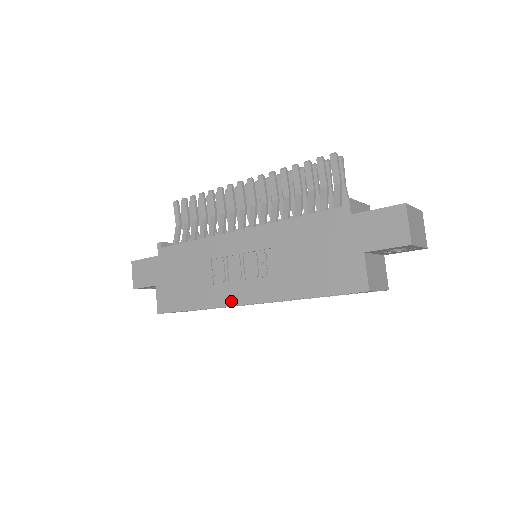
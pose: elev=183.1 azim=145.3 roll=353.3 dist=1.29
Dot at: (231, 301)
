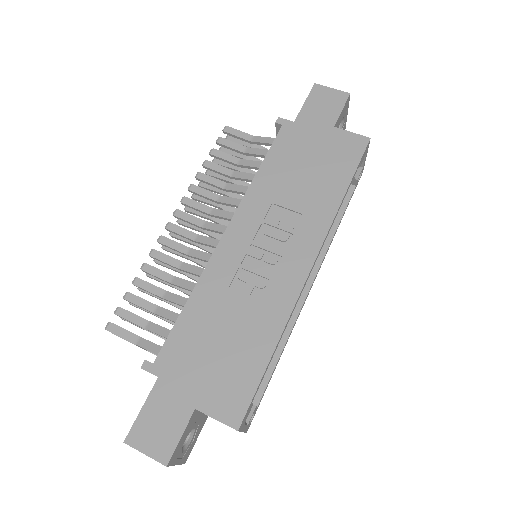
Dot at: (296, 285)
